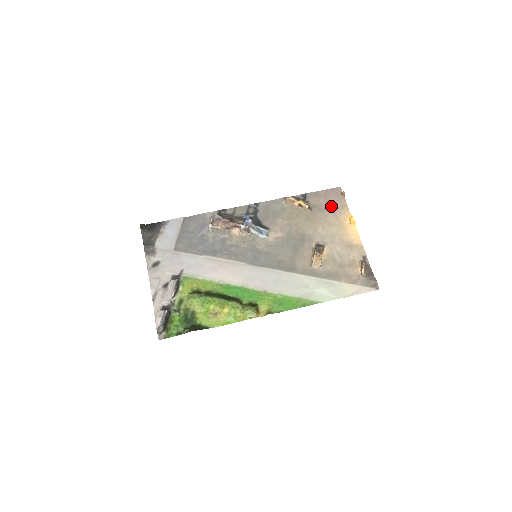
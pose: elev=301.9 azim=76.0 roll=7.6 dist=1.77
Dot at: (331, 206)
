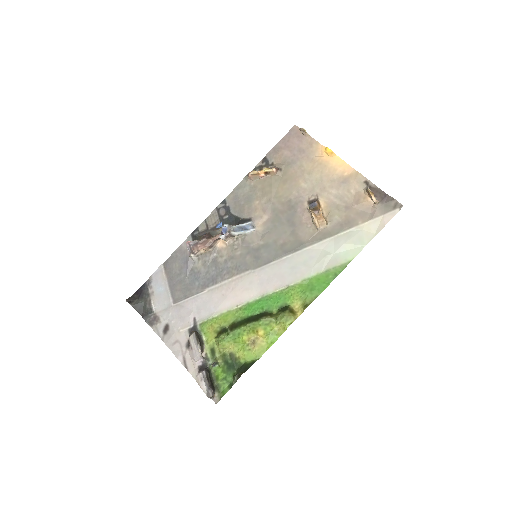
Dot at: (298, 152)
